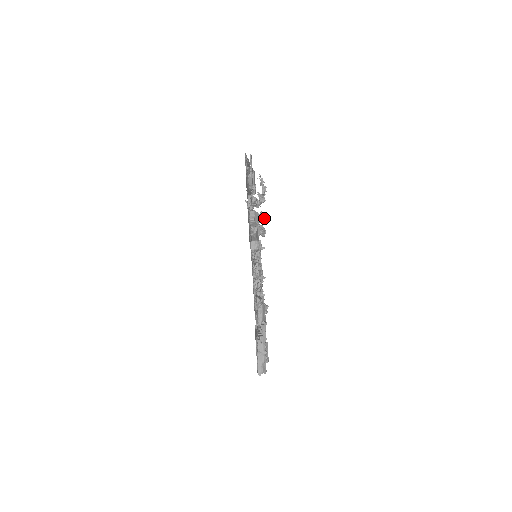
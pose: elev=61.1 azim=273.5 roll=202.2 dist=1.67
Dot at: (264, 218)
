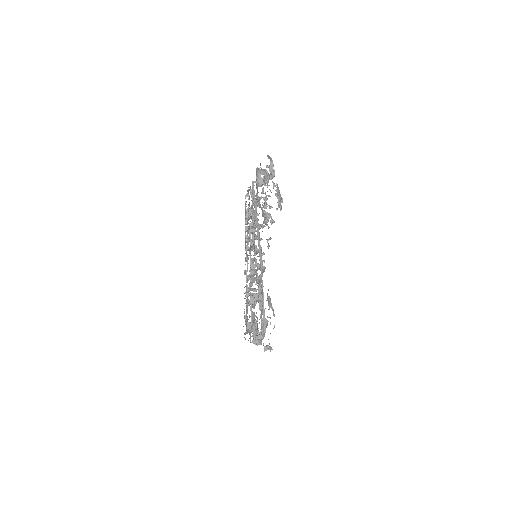
Dot at: occluded
